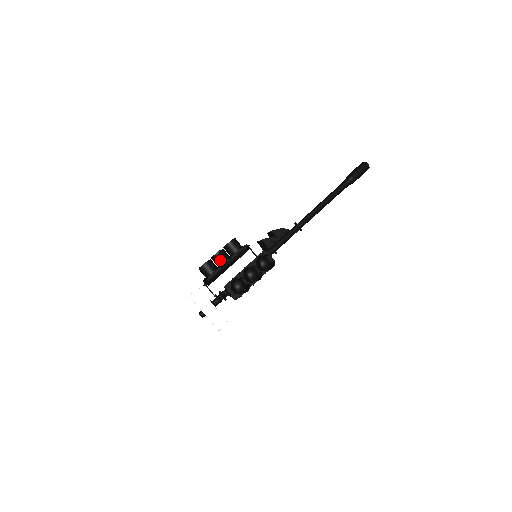
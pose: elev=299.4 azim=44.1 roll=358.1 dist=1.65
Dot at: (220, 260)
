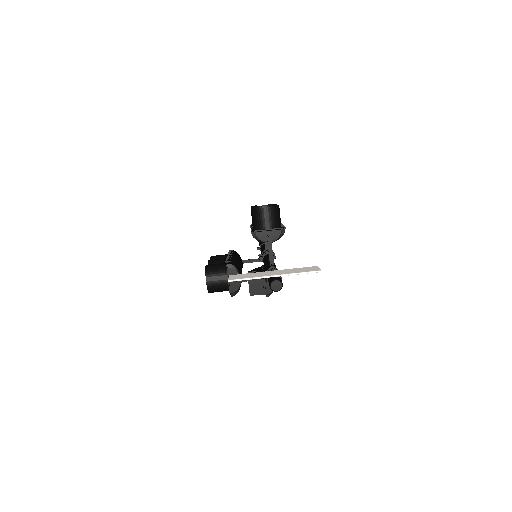
Dot at: (220, 262)
